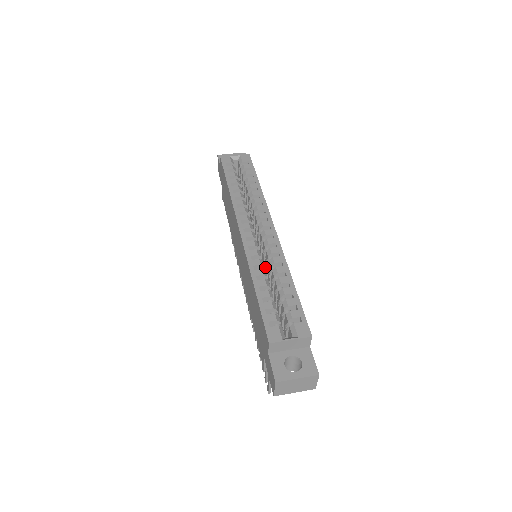
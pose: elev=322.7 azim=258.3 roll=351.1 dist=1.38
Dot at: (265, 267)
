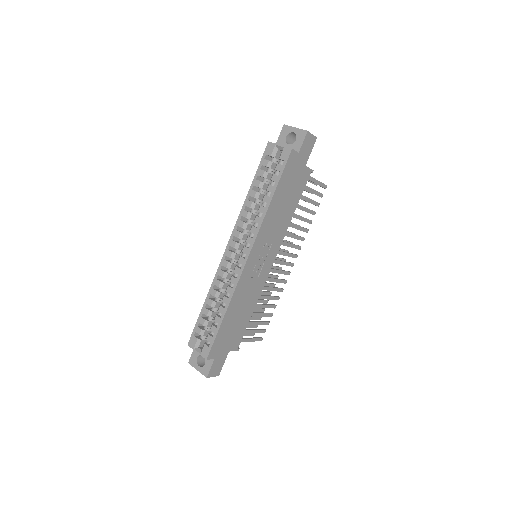
Dot at: occluded
